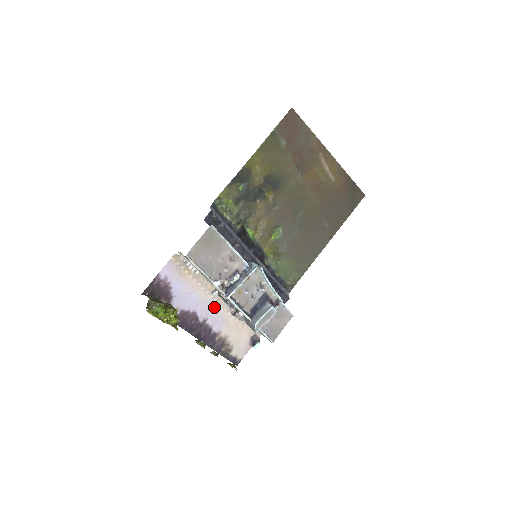
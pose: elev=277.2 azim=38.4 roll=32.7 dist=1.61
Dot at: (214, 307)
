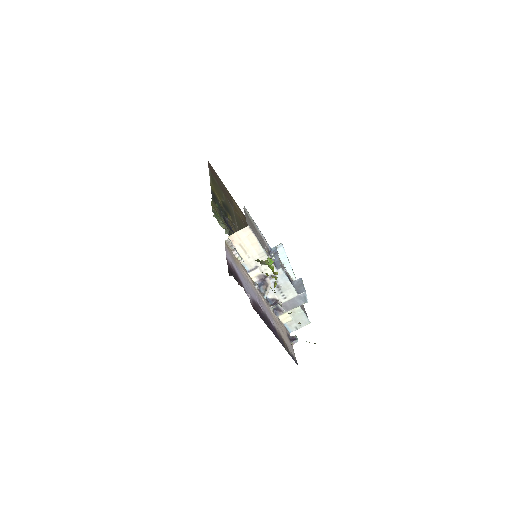
Dot at: (261, 300)
